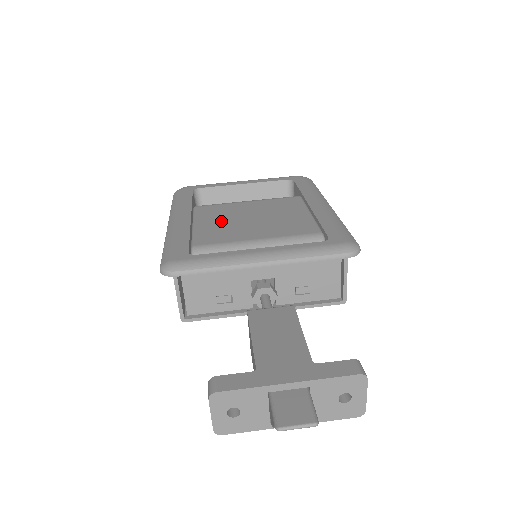
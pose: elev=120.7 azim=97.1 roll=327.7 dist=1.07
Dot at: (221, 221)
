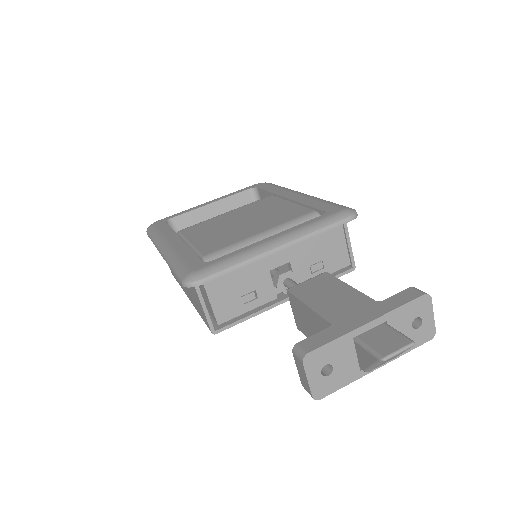
Dot at: (214, 232)
